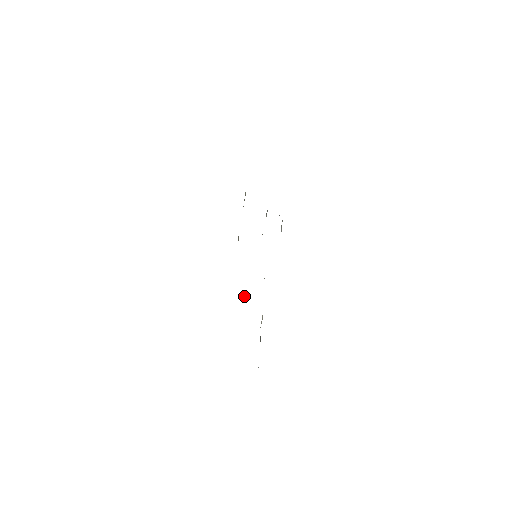
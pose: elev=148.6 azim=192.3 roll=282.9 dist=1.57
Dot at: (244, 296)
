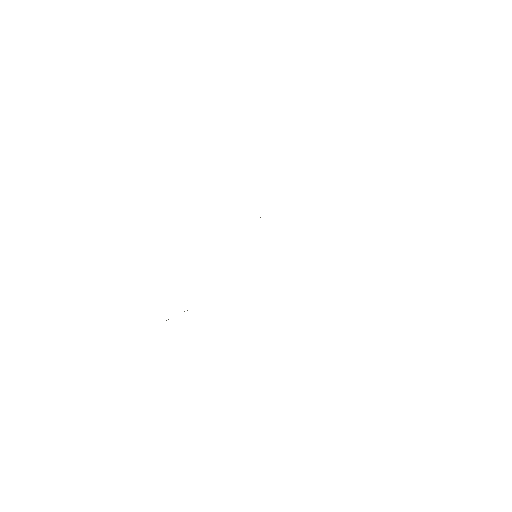
Dot at: occluded
